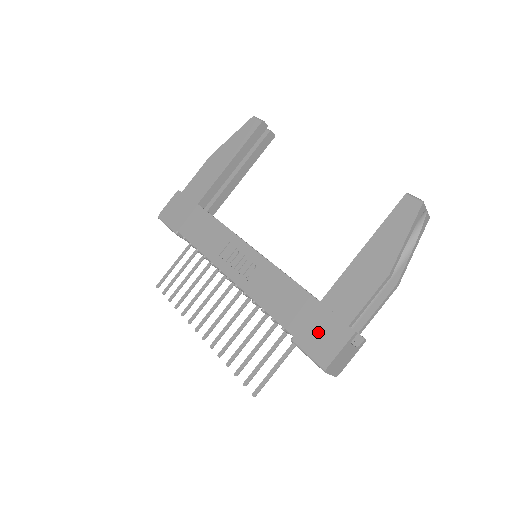
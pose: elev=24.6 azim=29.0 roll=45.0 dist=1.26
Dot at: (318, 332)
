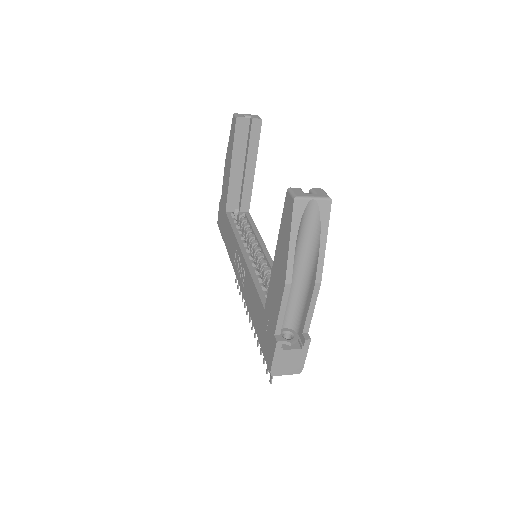
Dot at: (265, 339)
